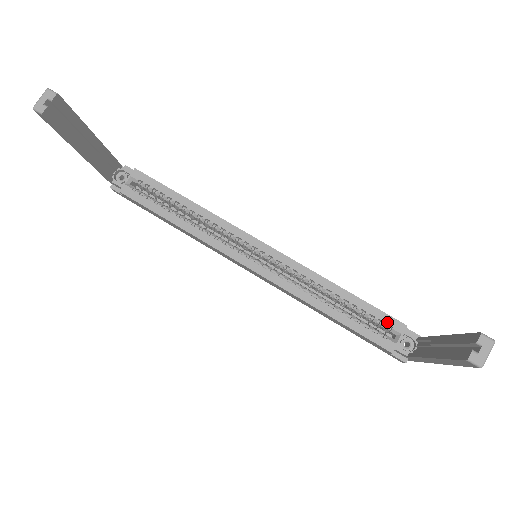
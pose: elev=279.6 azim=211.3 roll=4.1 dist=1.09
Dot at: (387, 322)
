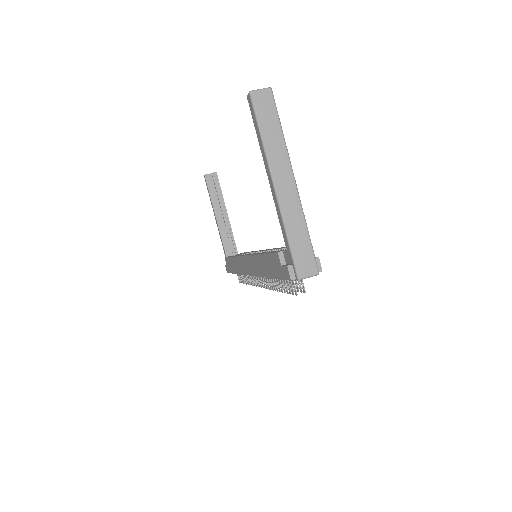
Dot at: occluded
